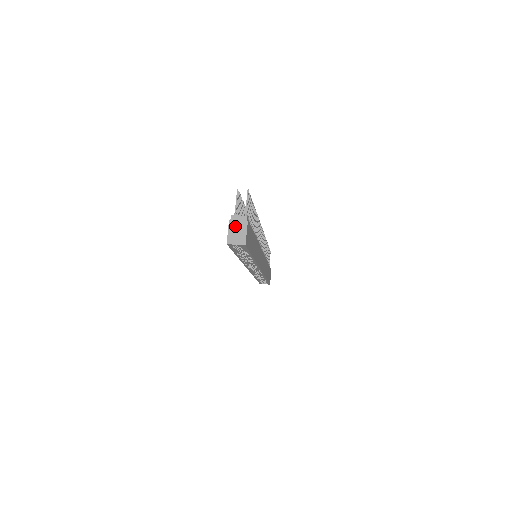
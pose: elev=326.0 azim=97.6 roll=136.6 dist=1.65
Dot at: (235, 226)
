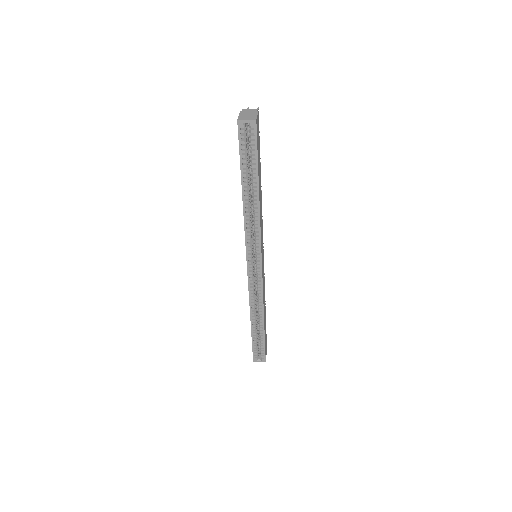
Dot at: (246, 113)
